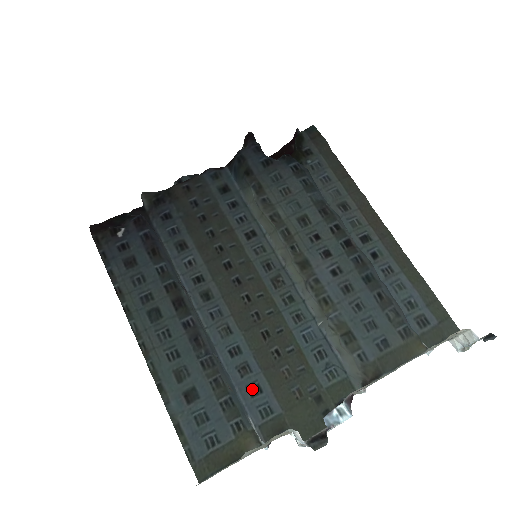
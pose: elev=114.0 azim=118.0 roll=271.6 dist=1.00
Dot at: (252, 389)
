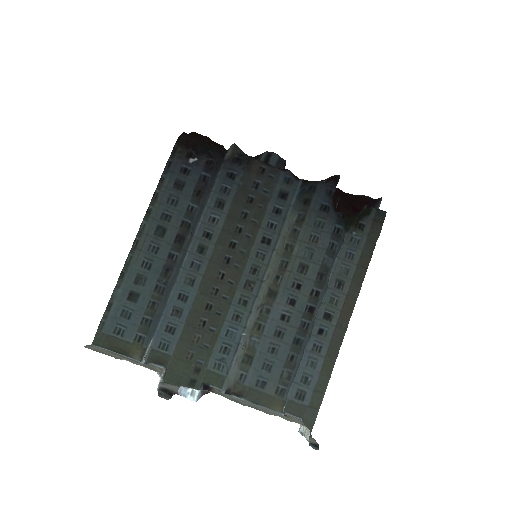
Dot at: (170, 327)
